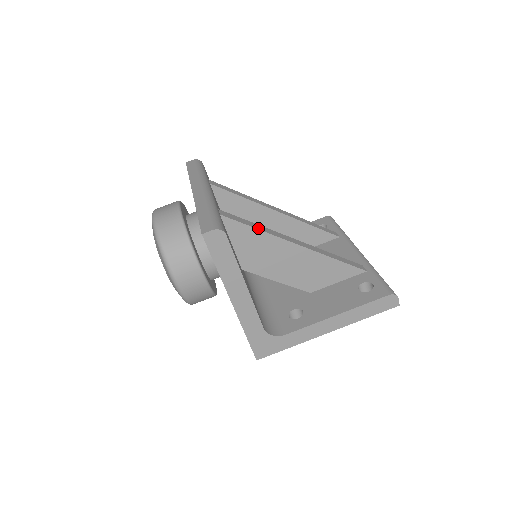
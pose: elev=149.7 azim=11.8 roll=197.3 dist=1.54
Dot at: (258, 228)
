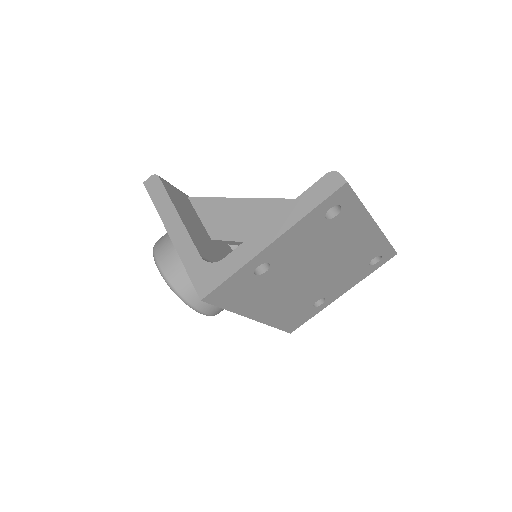
Dot at: (219, 198)
